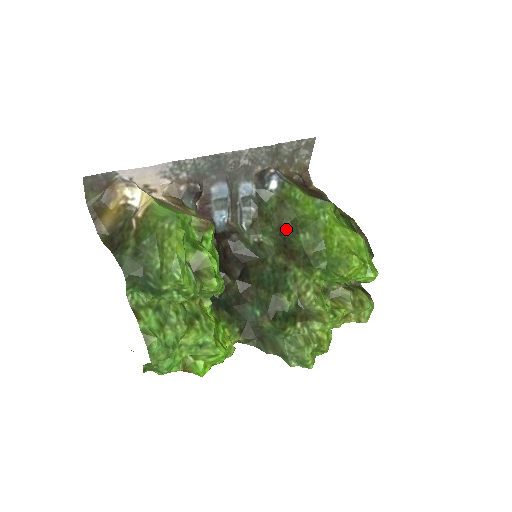
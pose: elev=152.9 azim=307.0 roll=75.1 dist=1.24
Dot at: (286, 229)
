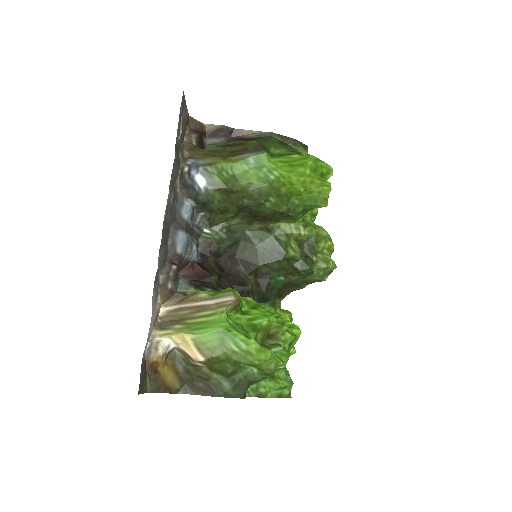
Dot at: (247, 207)
